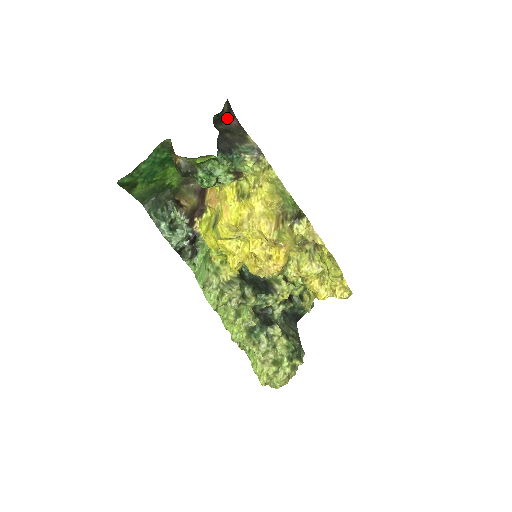
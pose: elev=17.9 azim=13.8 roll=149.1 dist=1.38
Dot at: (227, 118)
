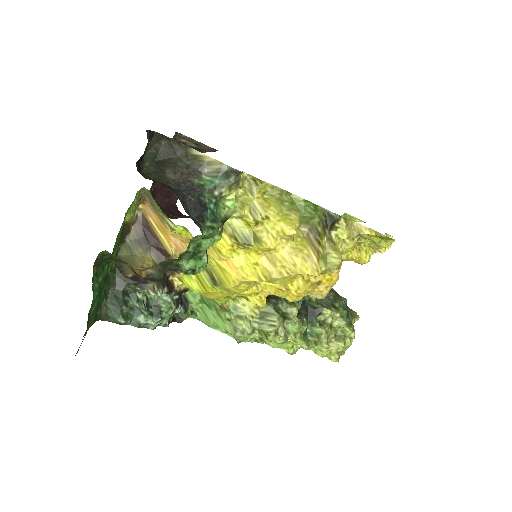
Dot at: occluded
